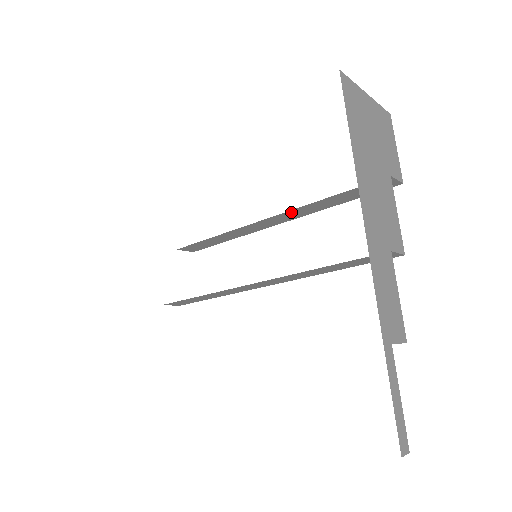
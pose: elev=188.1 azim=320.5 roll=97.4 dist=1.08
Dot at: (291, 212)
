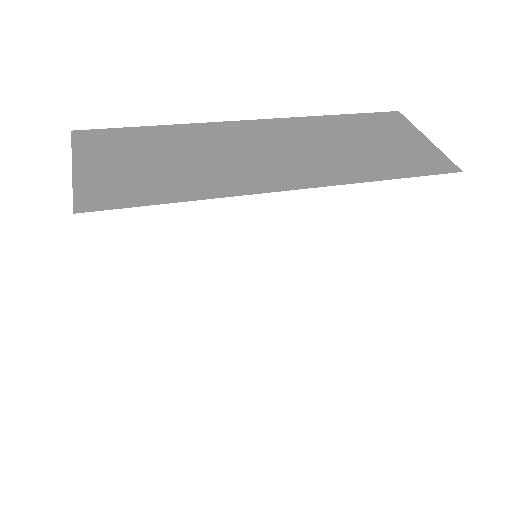
Dot at: occluded
